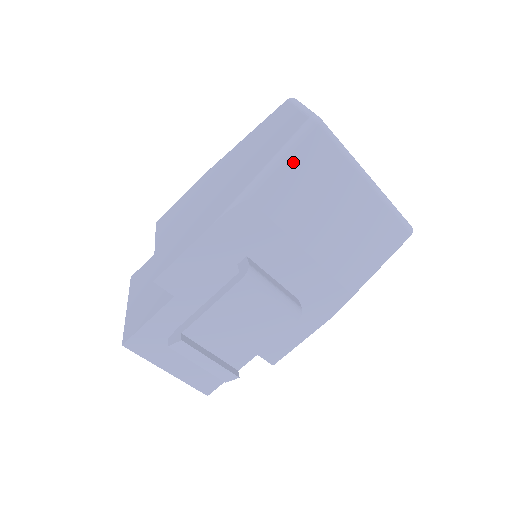
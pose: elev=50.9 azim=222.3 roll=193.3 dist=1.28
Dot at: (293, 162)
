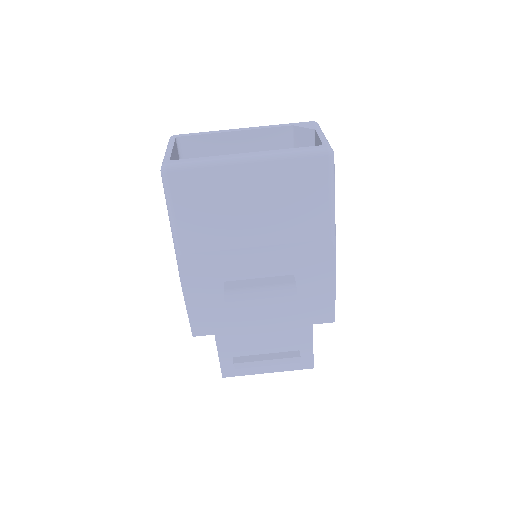
Dot at: (180, 208)
